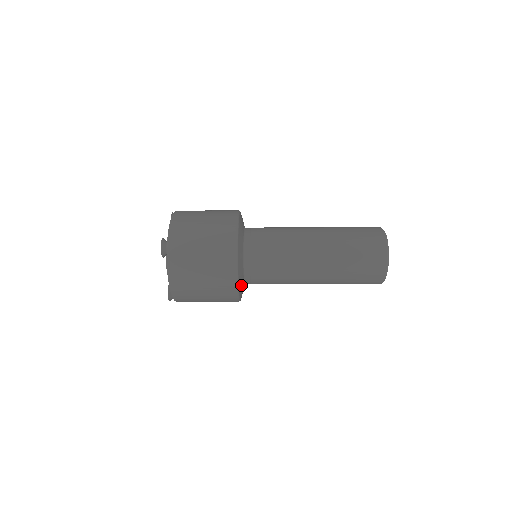
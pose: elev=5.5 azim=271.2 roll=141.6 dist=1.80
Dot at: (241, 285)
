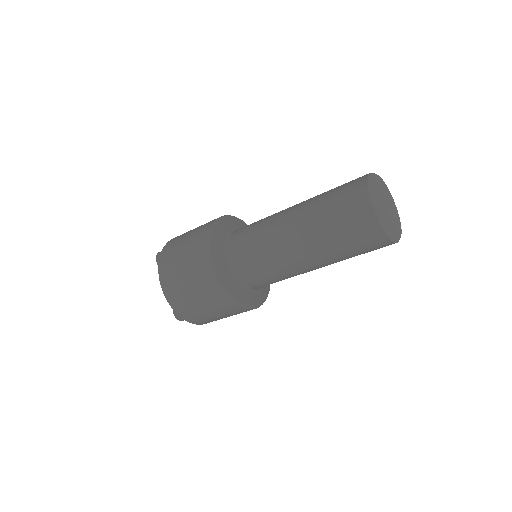
Dot at: (226, 277)
